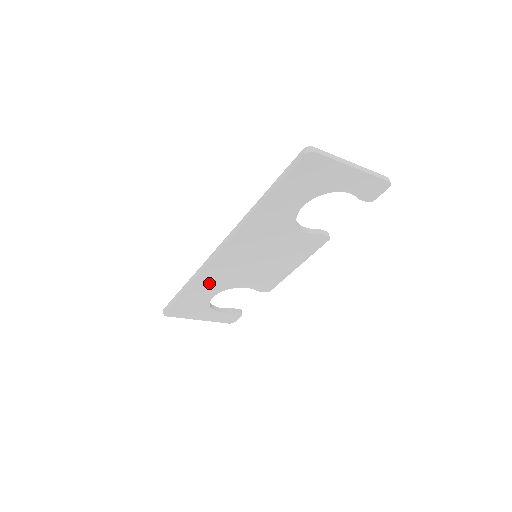
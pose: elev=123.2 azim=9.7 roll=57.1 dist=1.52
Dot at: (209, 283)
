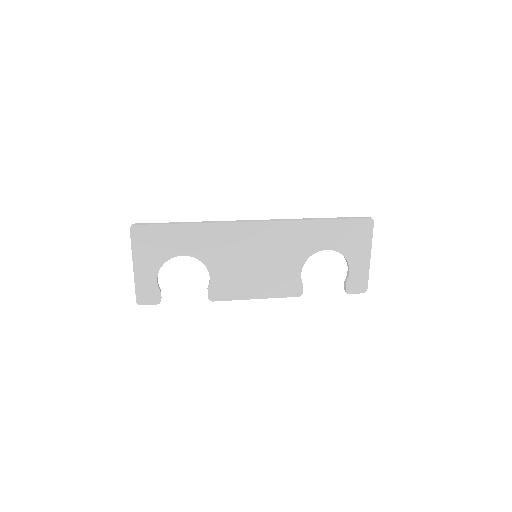
Dot at: (206, 239)
